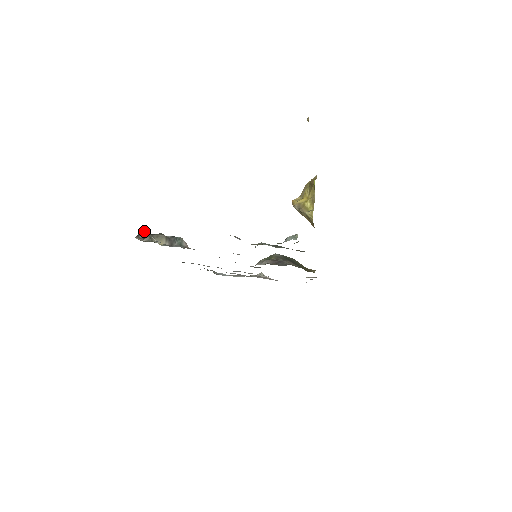
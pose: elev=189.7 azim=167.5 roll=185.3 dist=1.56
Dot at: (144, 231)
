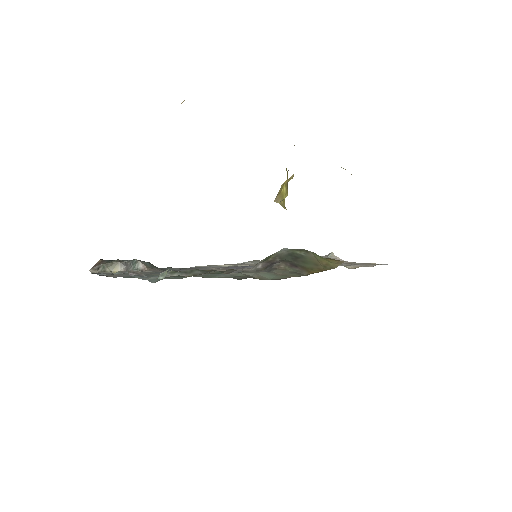
Dot at: (102, 260)
